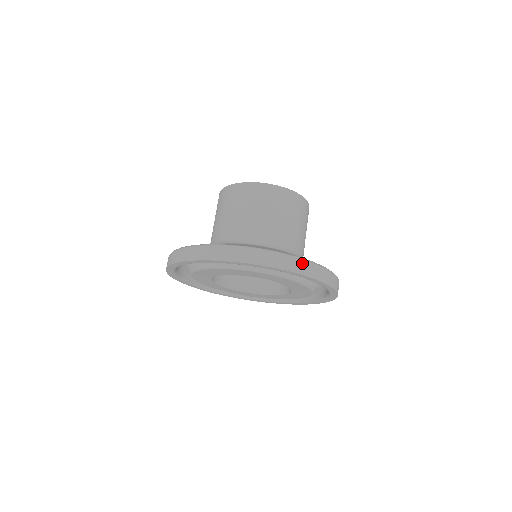
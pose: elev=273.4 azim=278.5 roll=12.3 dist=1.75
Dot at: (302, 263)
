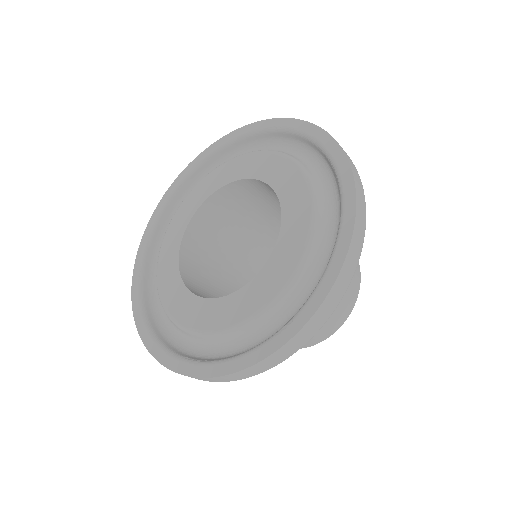
Dot at: (359, 177)
